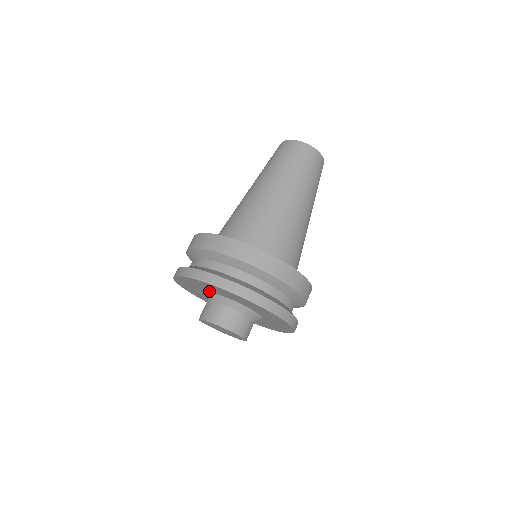
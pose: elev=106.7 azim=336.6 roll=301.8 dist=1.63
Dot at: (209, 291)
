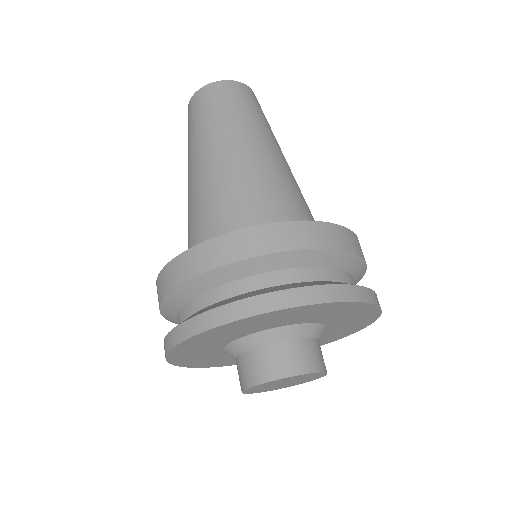
Dot at: (219, 349)
